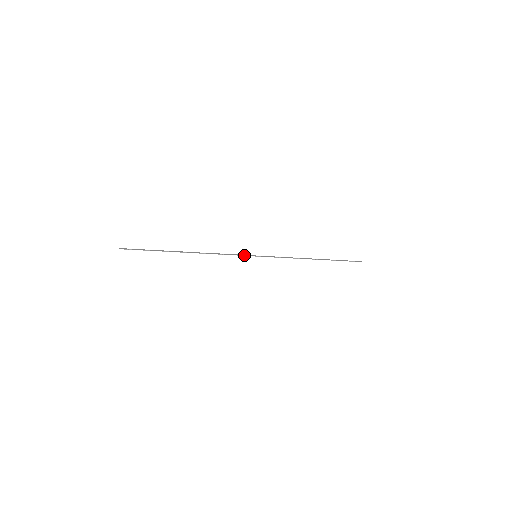
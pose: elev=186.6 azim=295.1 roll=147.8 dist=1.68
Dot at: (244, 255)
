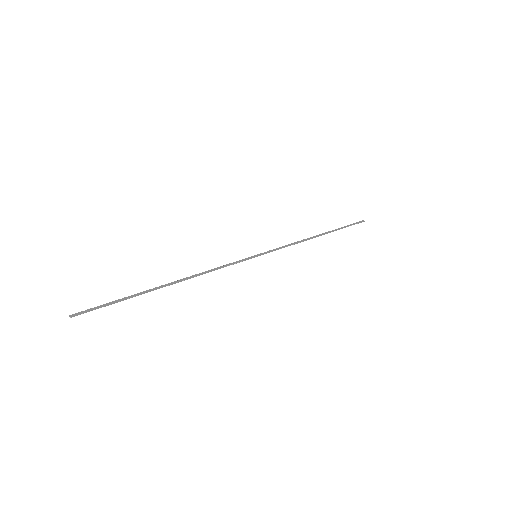
Dot at: (242, 260)
